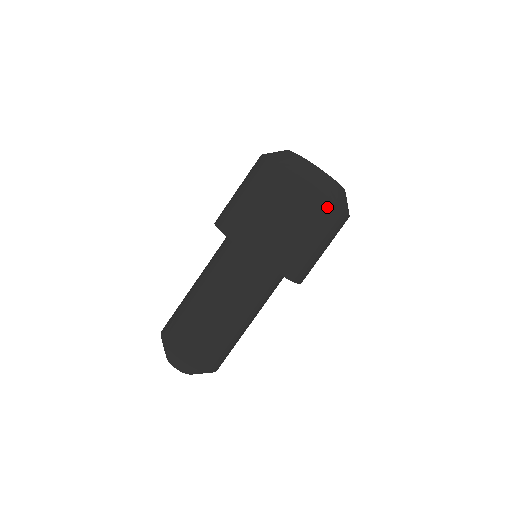
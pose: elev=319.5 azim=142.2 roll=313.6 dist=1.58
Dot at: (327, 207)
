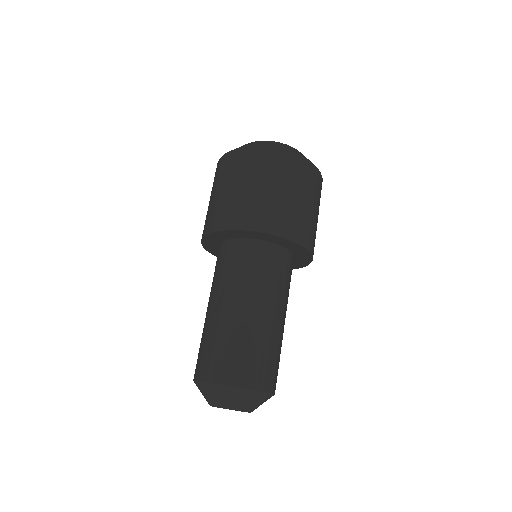
Dot at: (315, 174)
